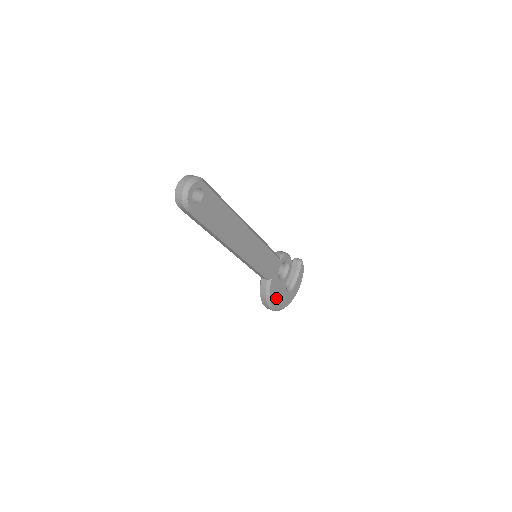
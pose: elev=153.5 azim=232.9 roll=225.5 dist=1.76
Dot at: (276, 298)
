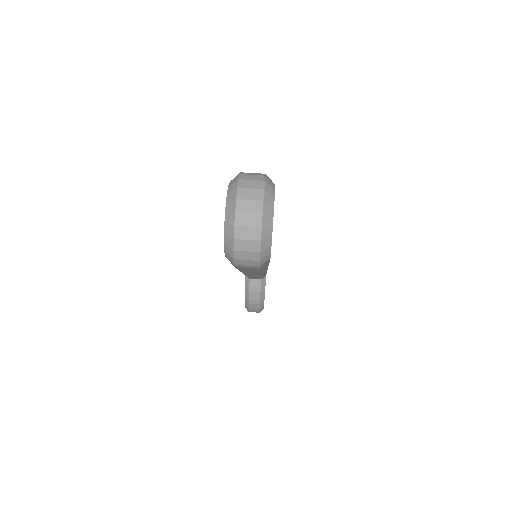
Dot at: occluded
